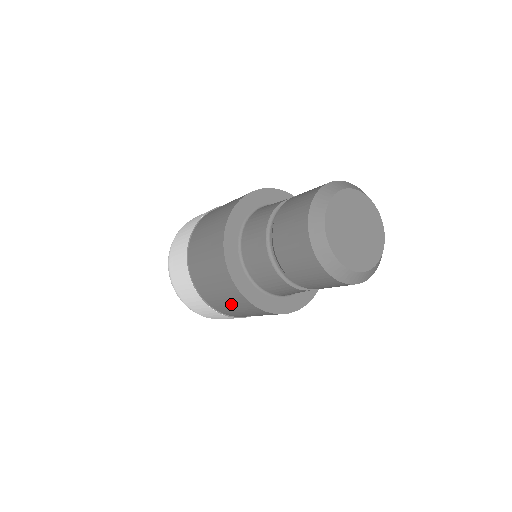
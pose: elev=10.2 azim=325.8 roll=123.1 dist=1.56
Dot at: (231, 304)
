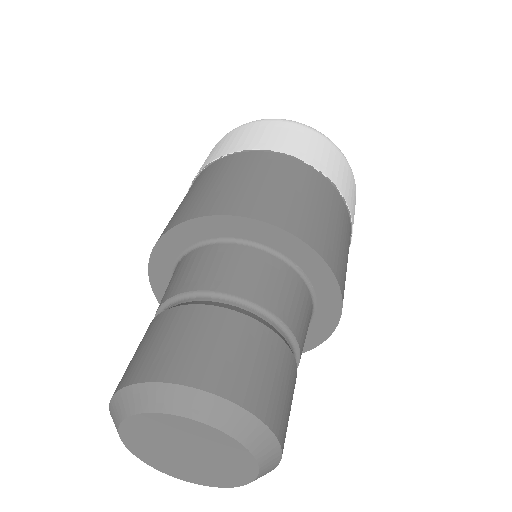
Dot at: occluded
